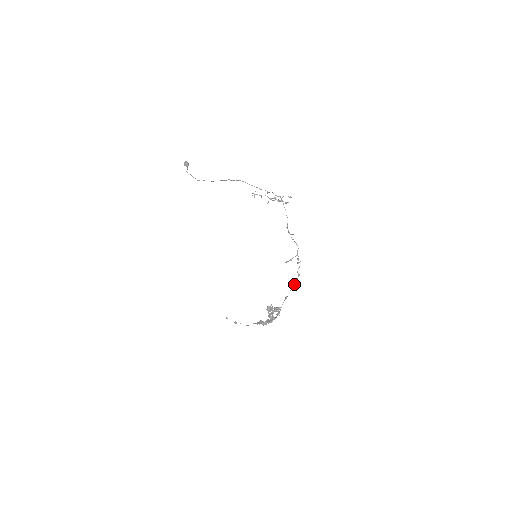
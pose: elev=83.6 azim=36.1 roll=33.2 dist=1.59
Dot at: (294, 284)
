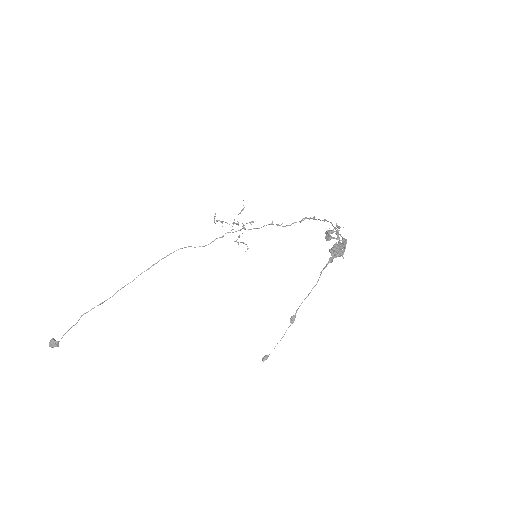
Dot at: occluded
